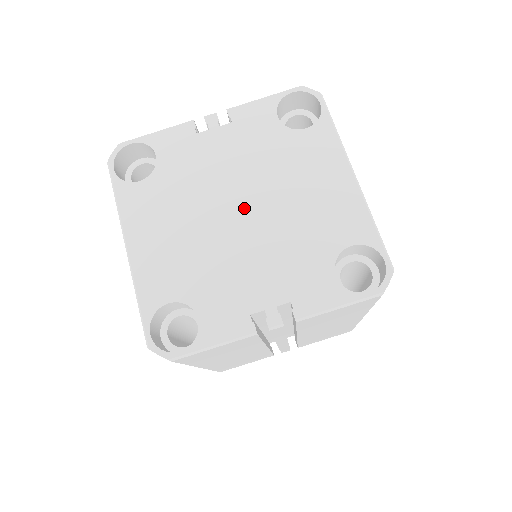
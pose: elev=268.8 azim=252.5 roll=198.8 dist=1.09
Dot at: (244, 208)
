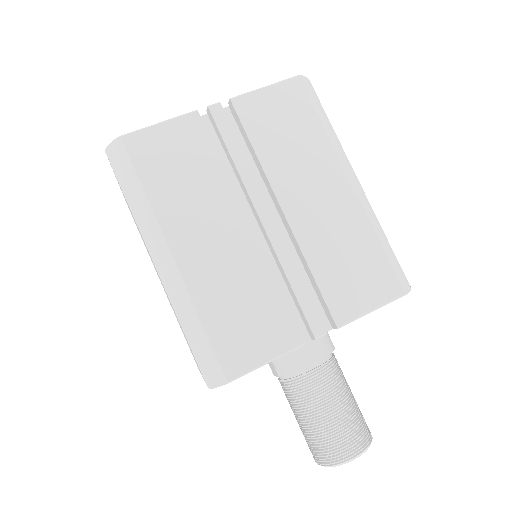
Dot at: occluded
